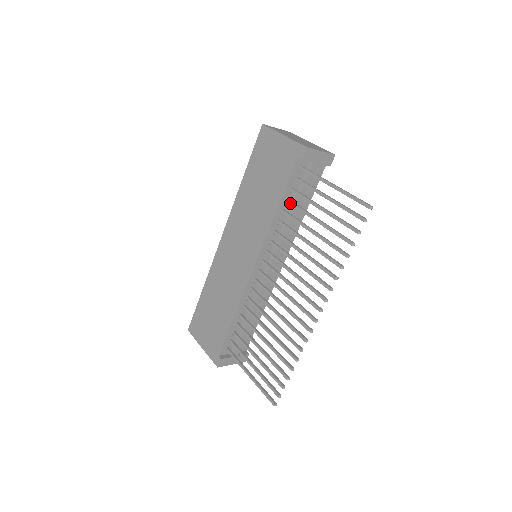
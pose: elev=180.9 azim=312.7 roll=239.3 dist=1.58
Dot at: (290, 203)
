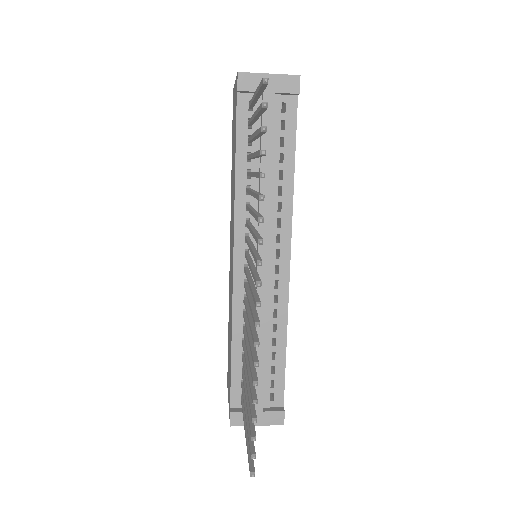
Dot at: (247, 157)
